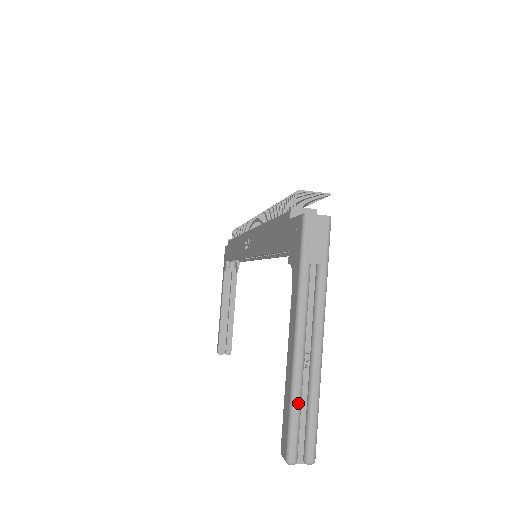
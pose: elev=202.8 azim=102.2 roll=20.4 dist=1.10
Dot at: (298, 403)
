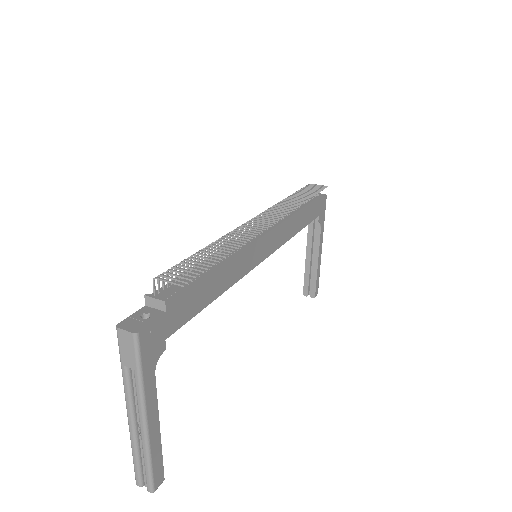
Dot at: (135, 454)
